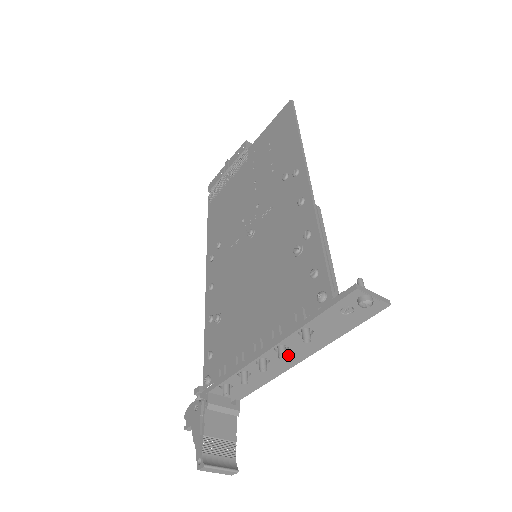
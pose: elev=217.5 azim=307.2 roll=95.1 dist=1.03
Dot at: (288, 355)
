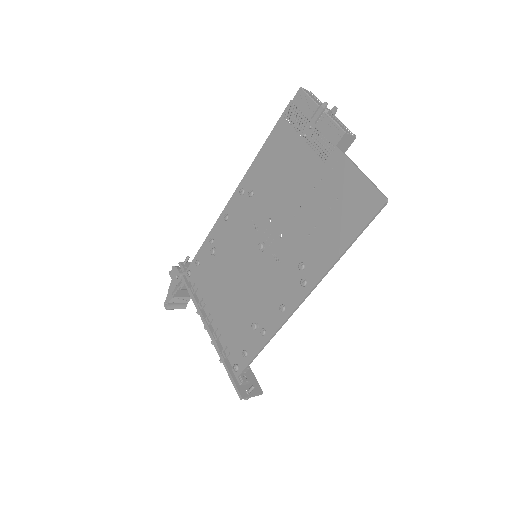
Dot at: occluded
